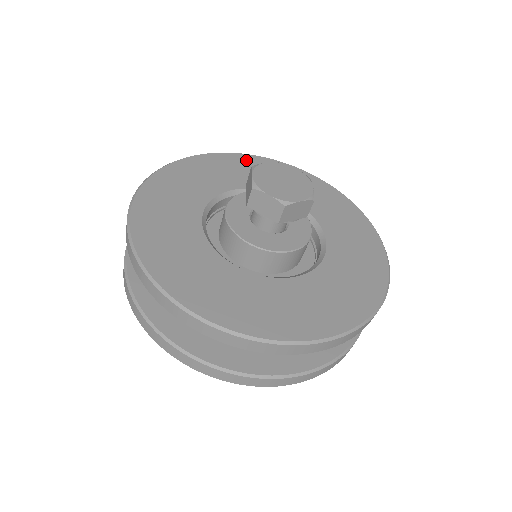
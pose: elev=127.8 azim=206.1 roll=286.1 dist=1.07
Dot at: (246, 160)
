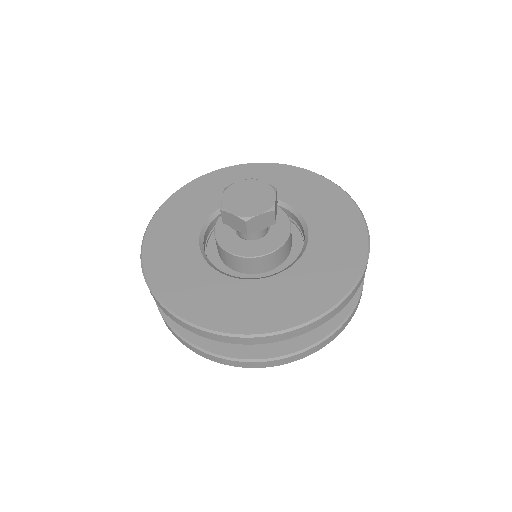
Dot at: (169, 209)
